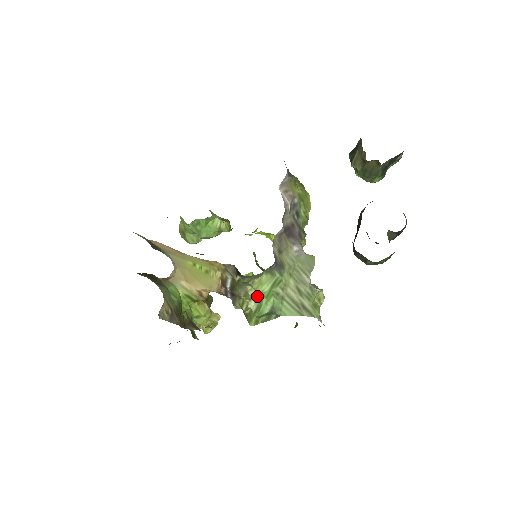
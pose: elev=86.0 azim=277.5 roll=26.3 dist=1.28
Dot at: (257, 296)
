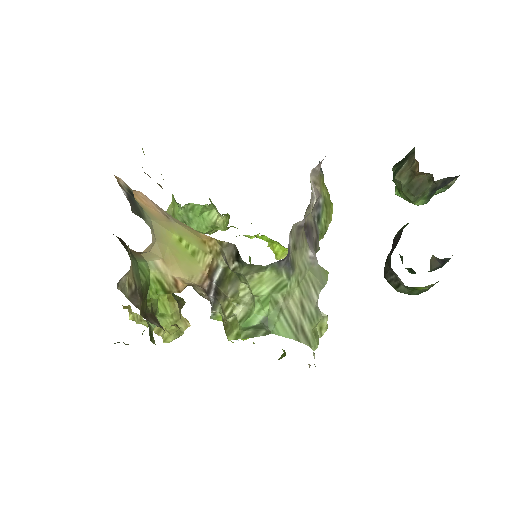
Dot at: (249, 300)
